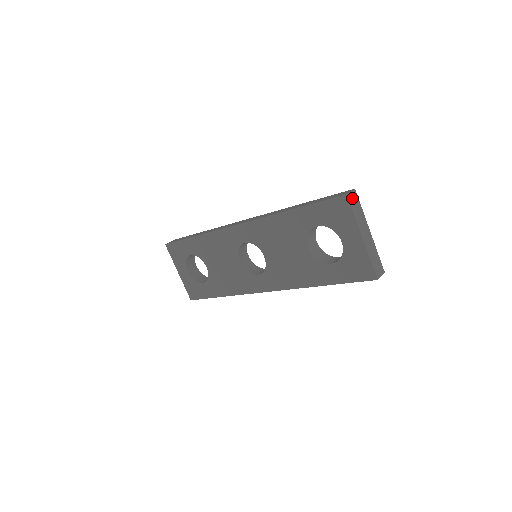
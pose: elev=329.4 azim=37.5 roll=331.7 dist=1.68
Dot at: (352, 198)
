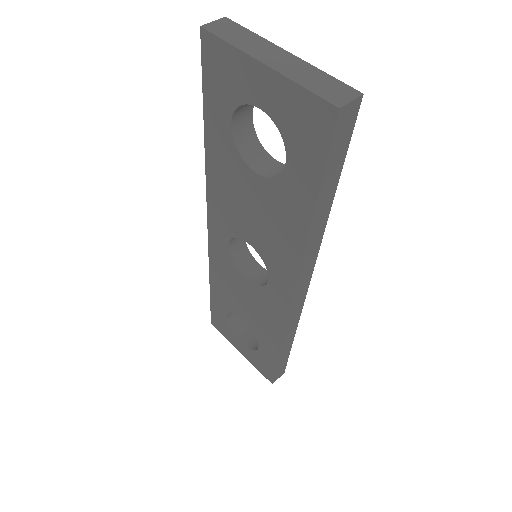
Dot at: (218, 28)
